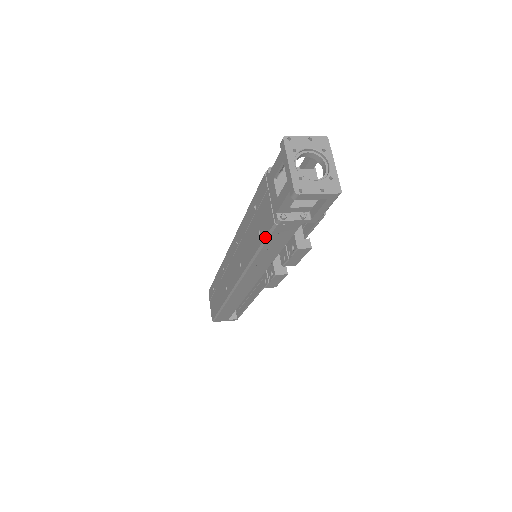
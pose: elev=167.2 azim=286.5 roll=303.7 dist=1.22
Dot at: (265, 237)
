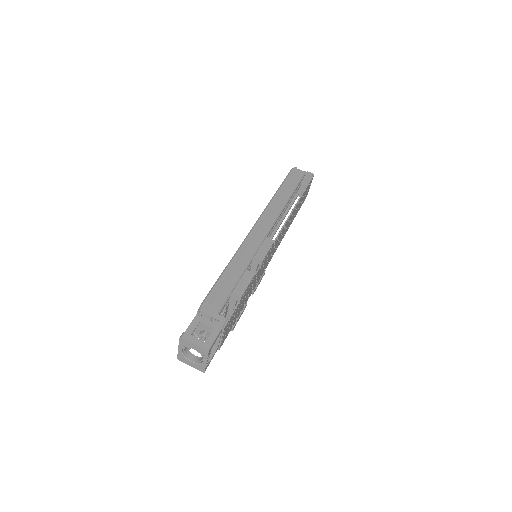
Dot at: occluded
